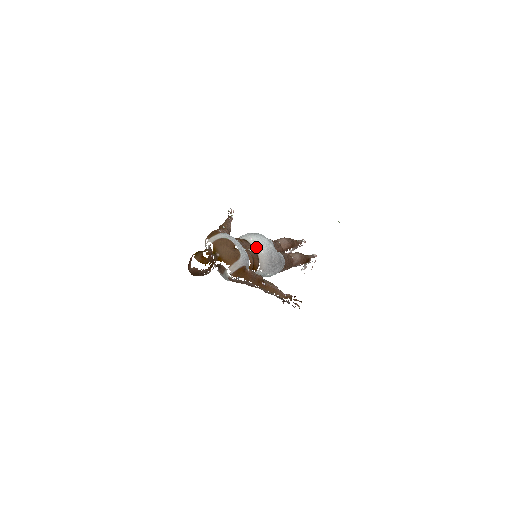
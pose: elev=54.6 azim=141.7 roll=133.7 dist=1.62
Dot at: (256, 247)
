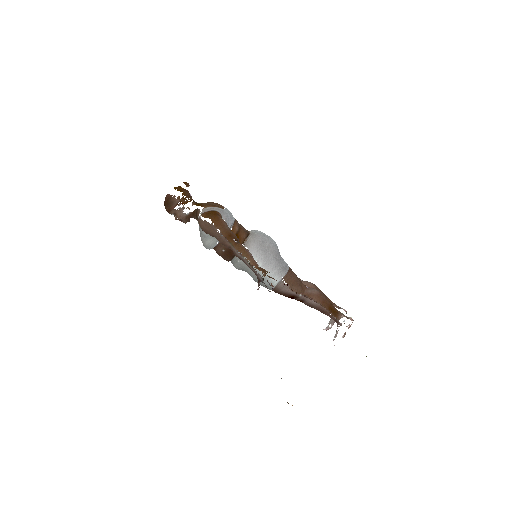
Dot at: (253, 232)
